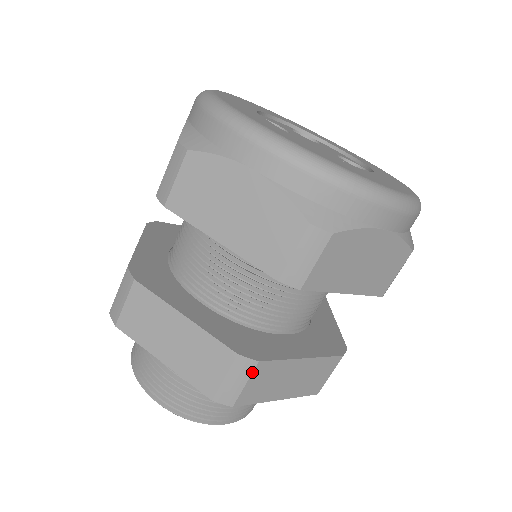
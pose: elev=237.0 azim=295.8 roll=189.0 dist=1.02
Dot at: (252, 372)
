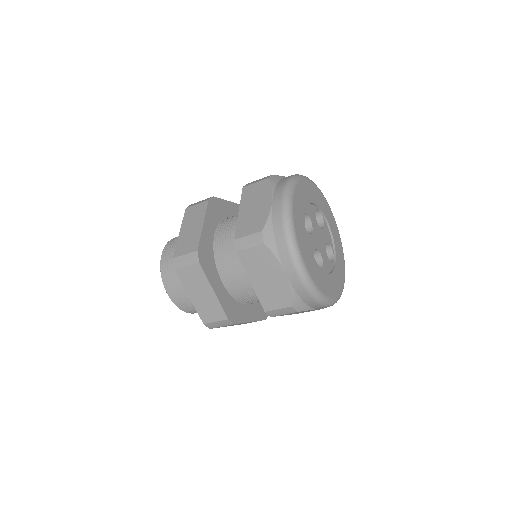
Dot at: occluded
